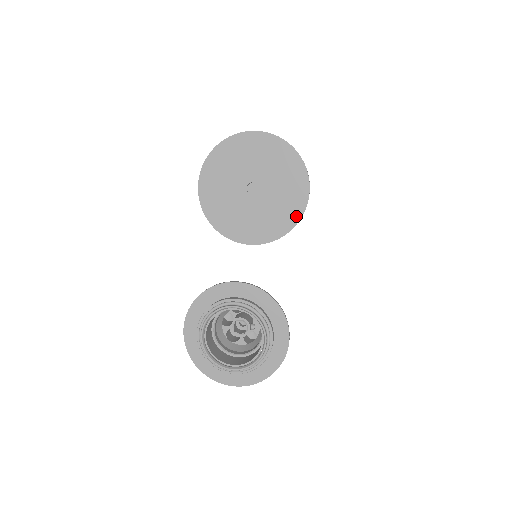
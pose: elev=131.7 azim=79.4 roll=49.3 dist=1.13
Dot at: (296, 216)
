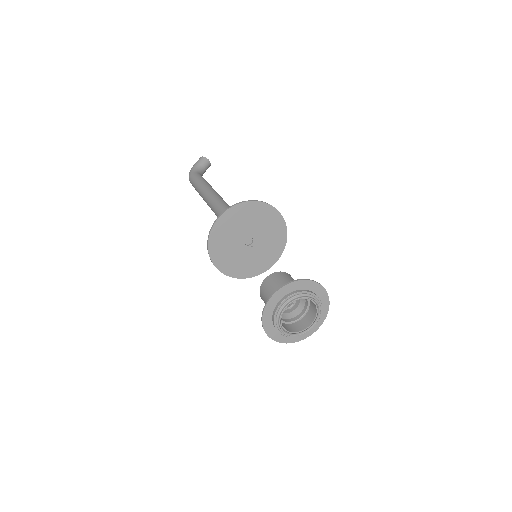
Dot at: (284, 233)
